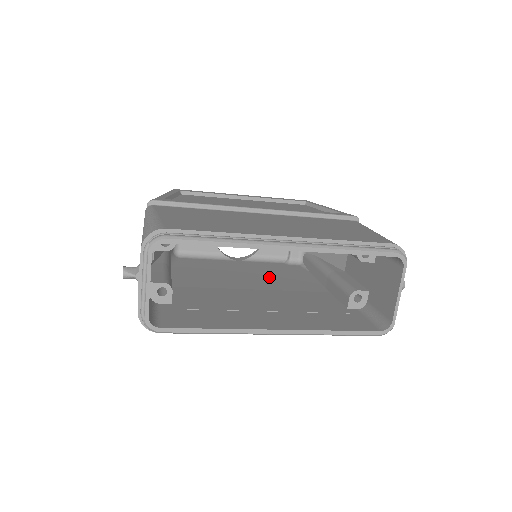
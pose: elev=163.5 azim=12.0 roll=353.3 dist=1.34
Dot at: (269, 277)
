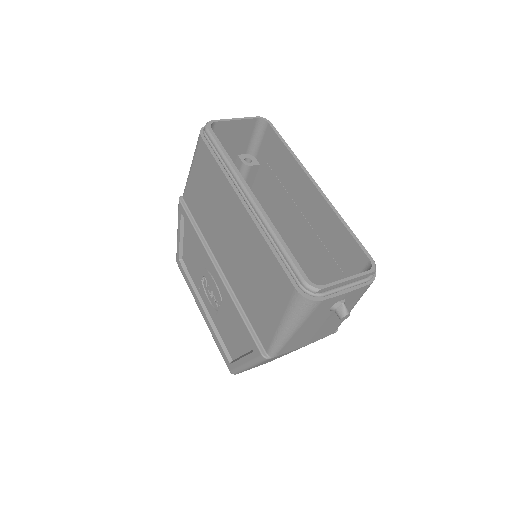
Dot at: occluded
